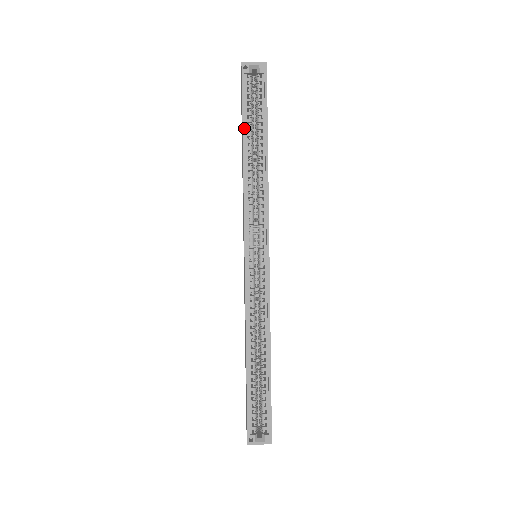
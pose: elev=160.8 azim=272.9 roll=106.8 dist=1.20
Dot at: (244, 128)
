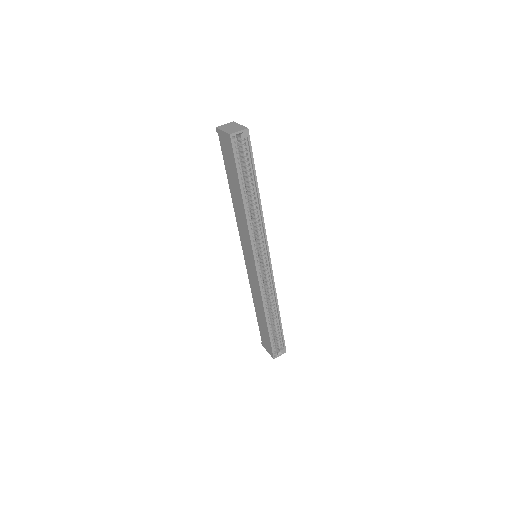
Dot at: (241, 183)
